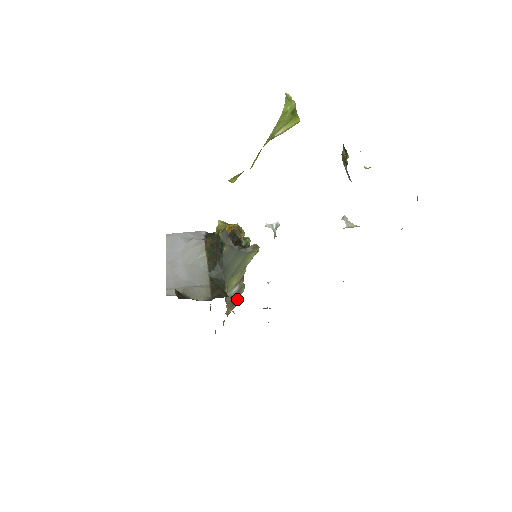
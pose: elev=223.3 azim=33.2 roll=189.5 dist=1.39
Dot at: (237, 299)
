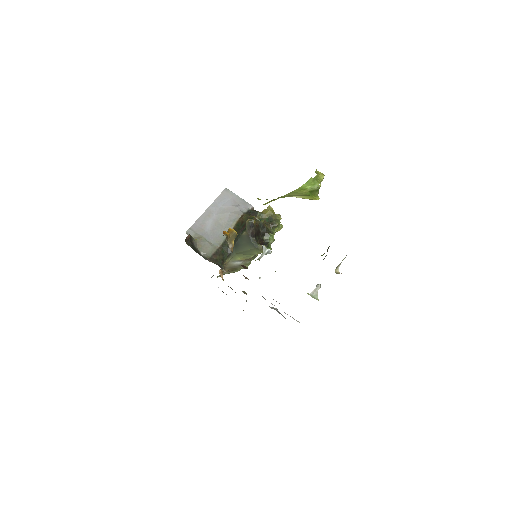
Dot at: (236, 269)
